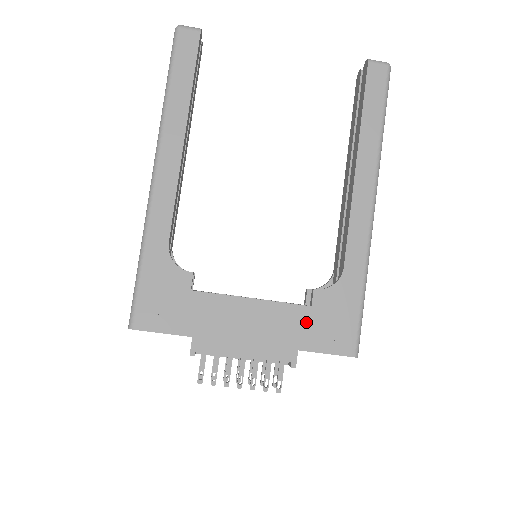
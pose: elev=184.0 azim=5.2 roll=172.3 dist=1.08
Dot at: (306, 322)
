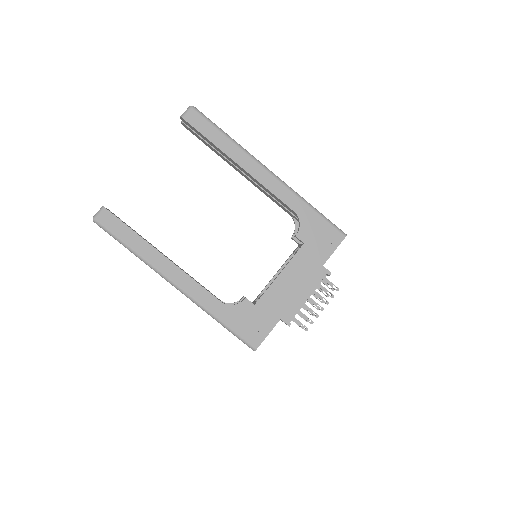
Dot at: (311, 252)
